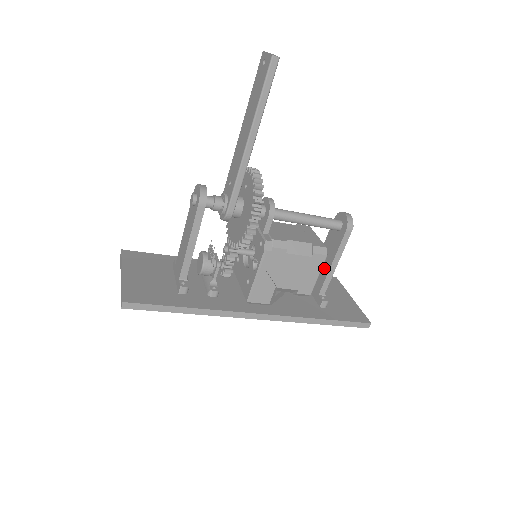
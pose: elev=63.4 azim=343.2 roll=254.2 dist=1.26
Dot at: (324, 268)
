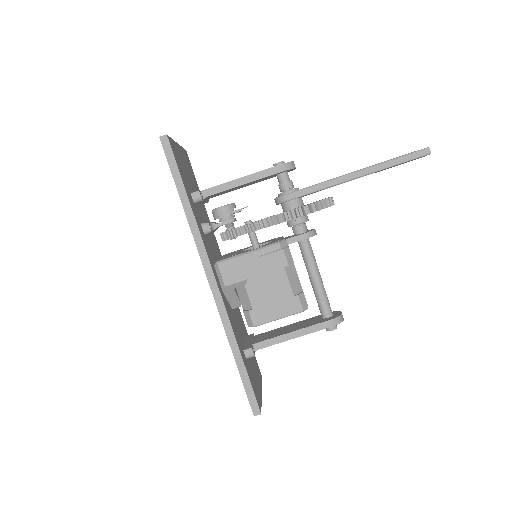
Dot at: (280, 332)
